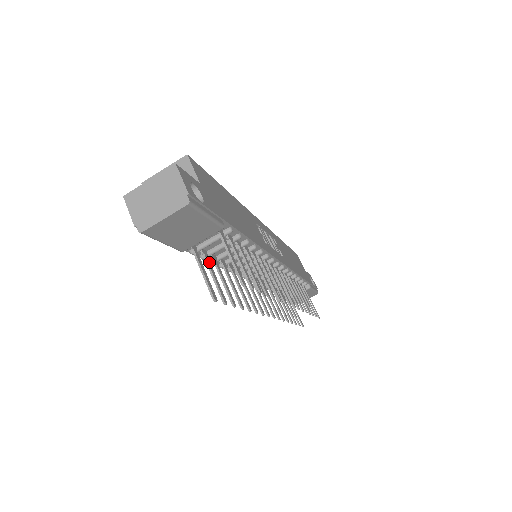
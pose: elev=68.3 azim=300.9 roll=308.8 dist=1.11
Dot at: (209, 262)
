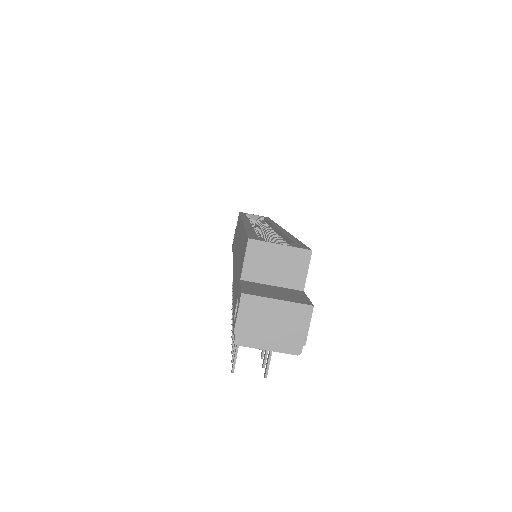
Dot at: occluded
